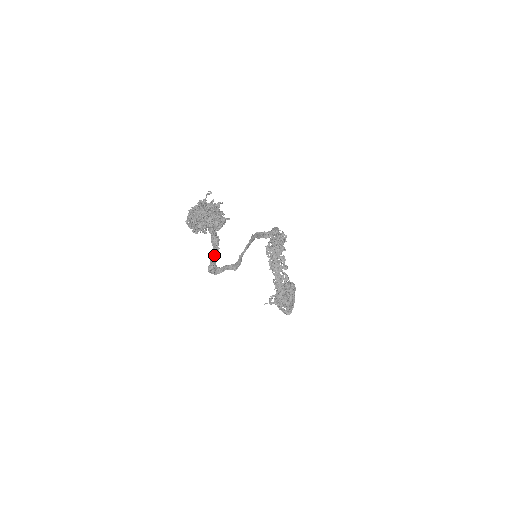
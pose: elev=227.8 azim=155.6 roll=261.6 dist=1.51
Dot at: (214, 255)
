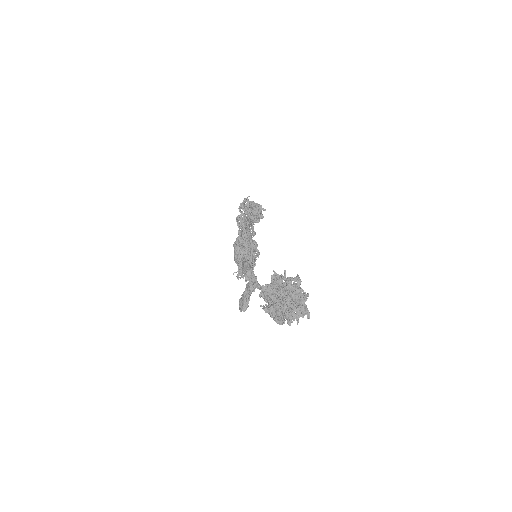
Dot at: (249, 297)
